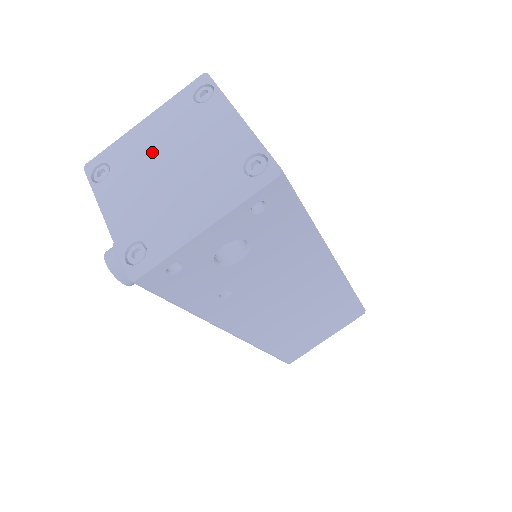
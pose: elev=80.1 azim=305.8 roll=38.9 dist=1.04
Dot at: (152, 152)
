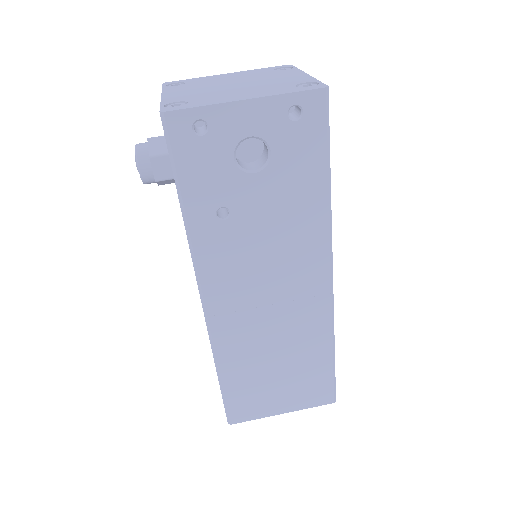
Dot at: (225, 80)
